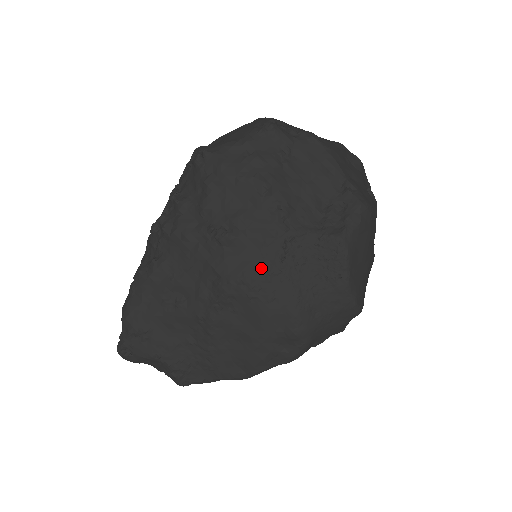
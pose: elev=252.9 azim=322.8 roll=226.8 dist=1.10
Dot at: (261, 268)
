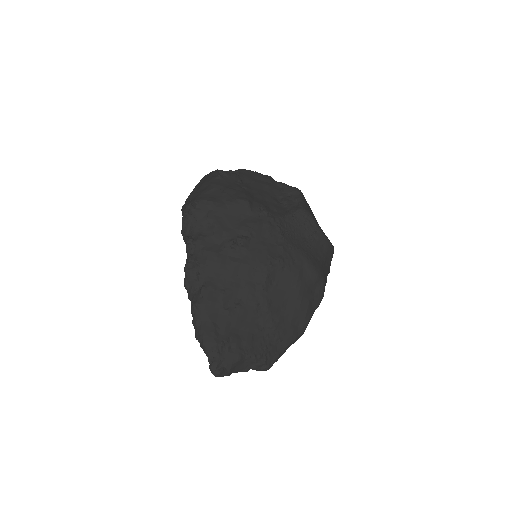
Dot at: (275, 247)
